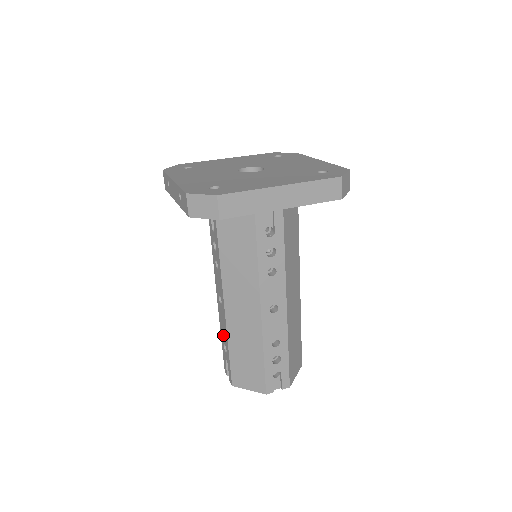
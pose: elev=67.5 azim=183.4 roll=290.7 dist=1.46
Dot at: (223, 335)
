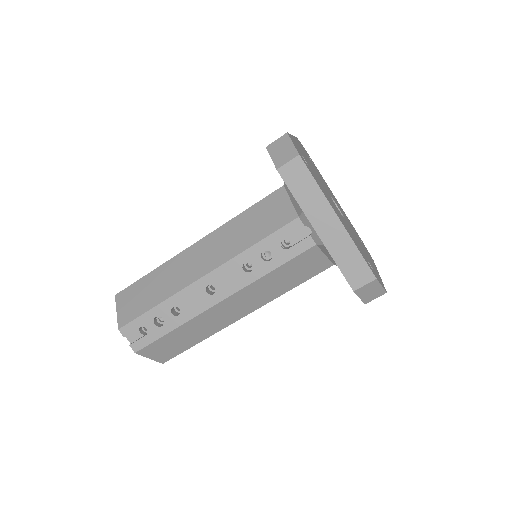
Dot at: occluded
